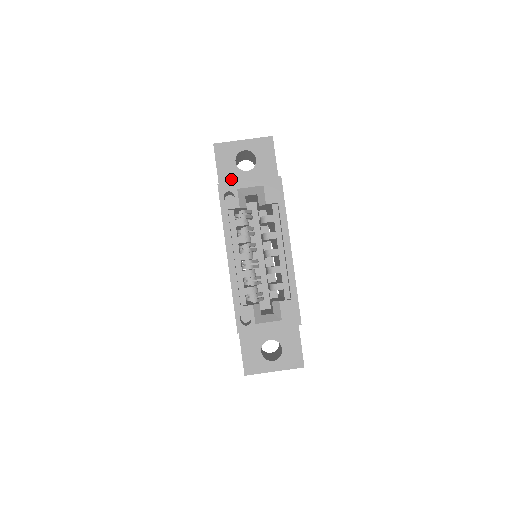
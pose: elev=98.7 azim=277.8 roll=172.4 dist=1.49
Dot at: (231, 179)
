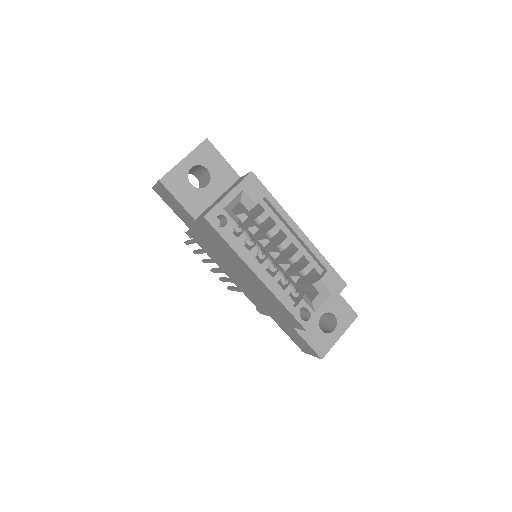
Dot at: (198, 203)
